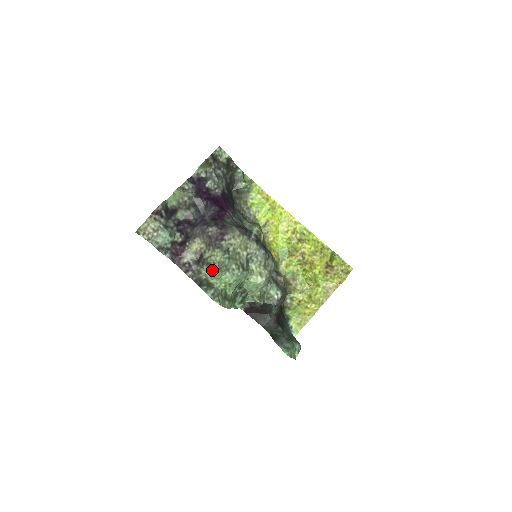
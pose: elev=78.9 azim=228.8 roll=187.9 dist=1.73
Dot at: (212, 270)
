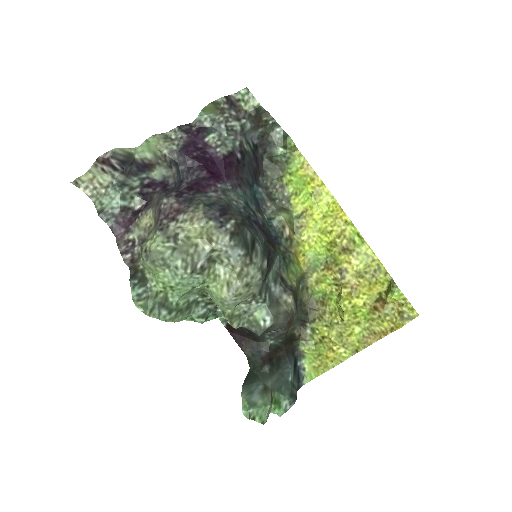
Dot at: (142, 260)
